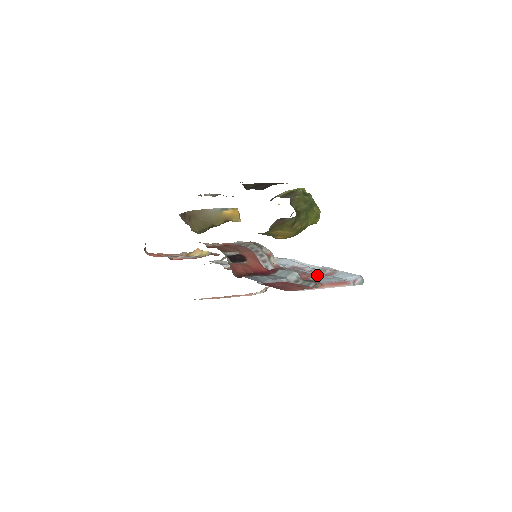
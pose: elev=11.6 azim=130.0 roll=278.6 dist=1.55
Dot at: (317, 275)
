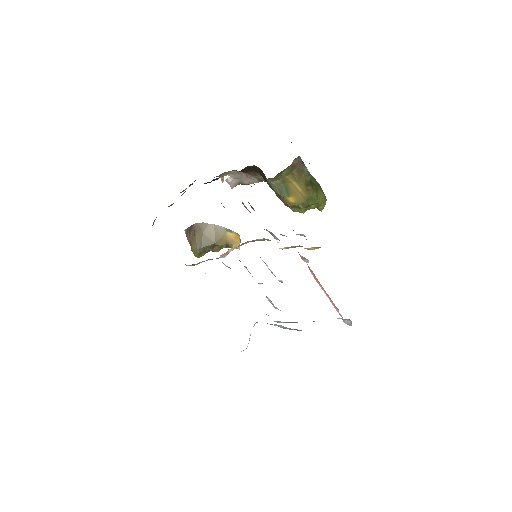
Dot at: occluded
